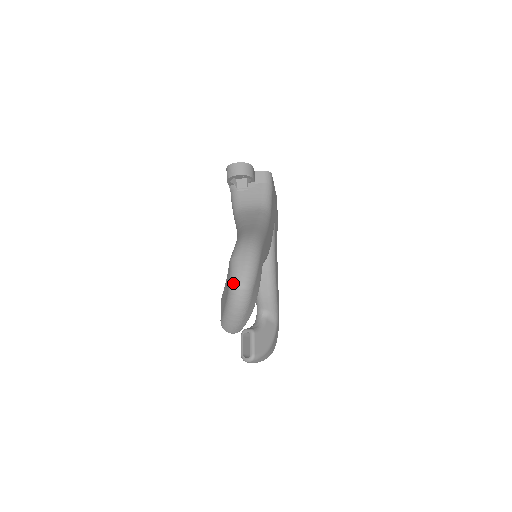
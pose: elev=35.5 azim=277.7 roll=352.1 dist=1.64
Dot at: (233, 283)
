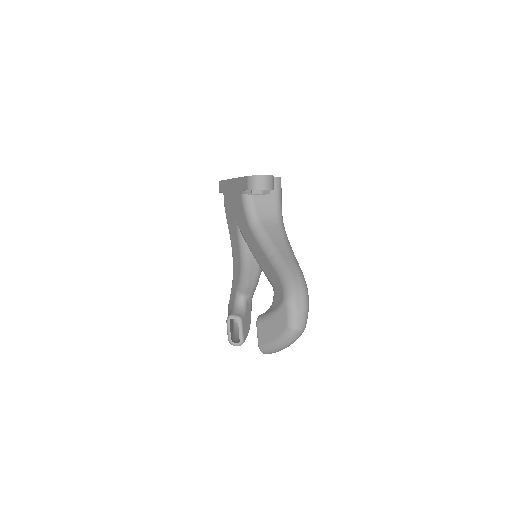
Dot at: (293, 327)
